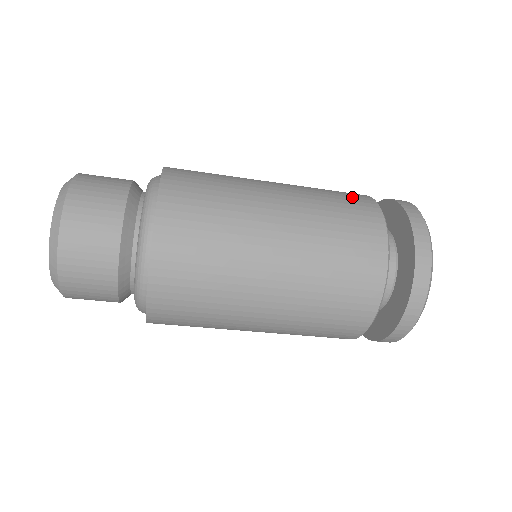
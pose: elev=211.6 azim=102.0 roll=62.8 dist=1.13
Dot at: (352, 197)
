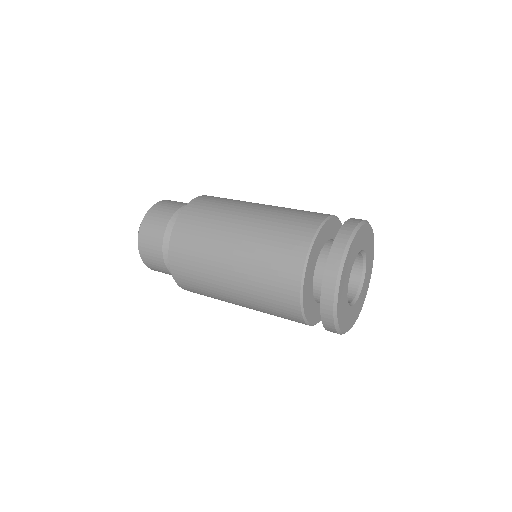
Dot at: (306, 216)
